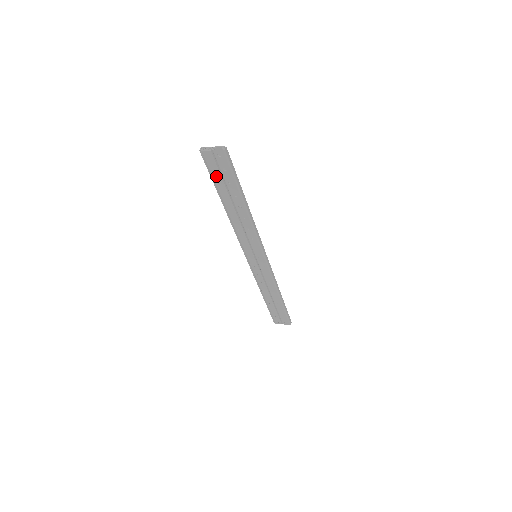
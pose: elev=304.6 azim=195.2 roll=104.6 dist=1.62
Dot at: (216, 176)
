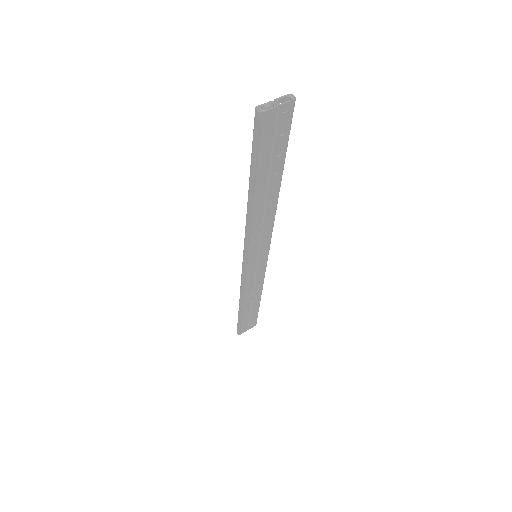
Dot at: (264, 151)
